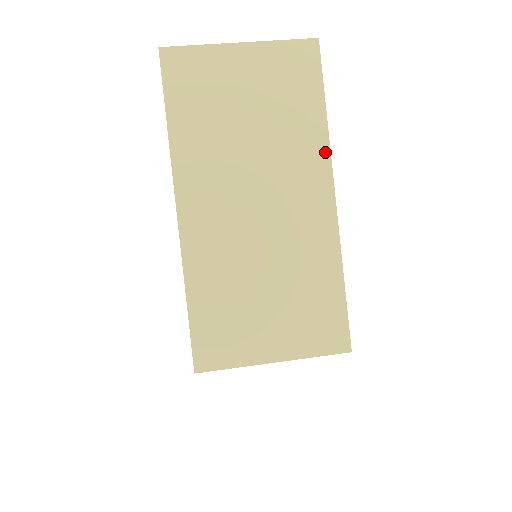
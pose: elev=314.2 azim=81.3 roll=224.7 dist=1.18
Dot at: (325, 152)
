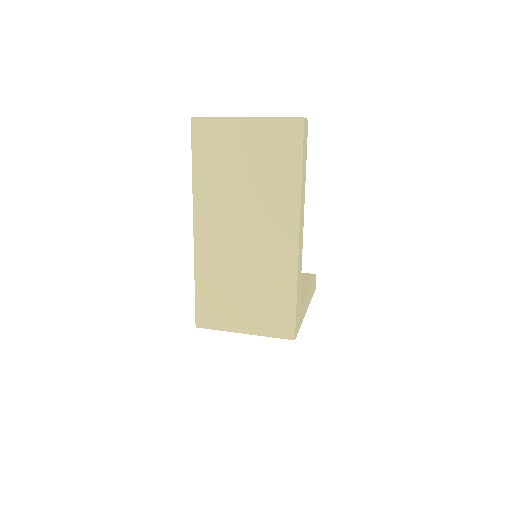
Dot at: (296, 205)
